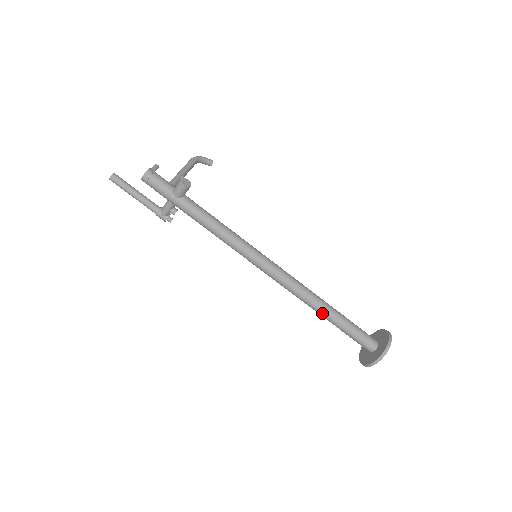
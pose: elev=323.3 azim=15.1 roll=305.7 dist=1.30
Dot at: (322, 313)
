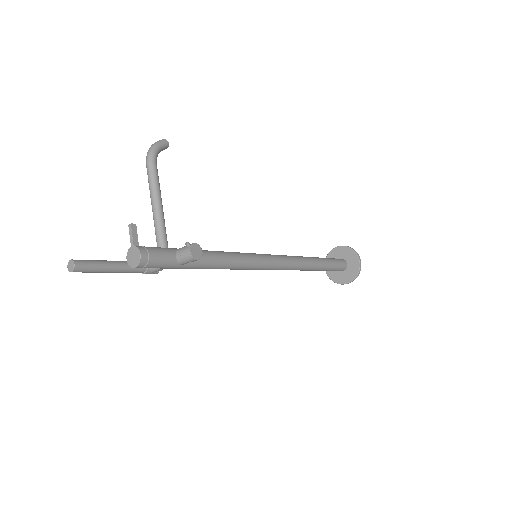
Dot at: (312, 270)
